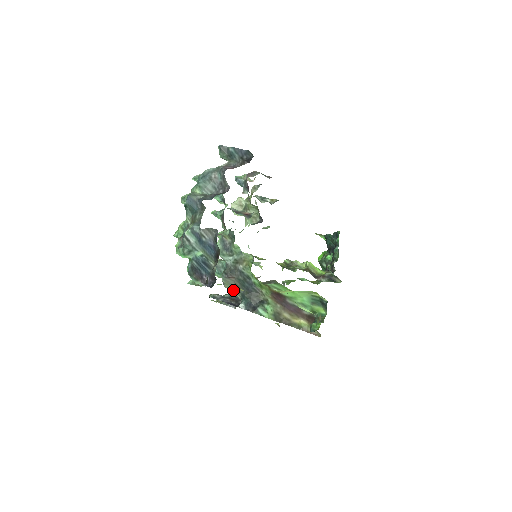
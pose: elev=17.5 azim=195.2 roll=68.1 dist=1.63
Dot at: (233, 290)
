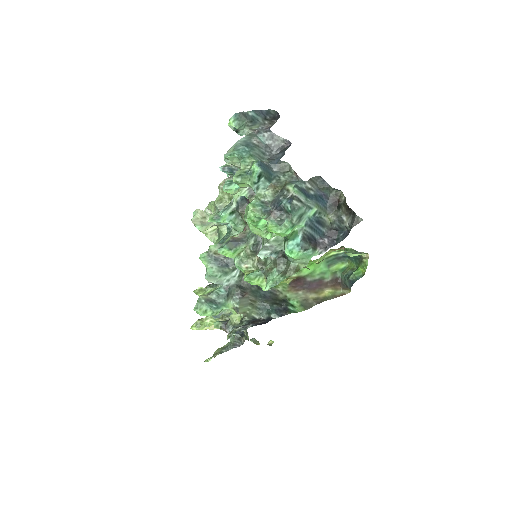
Dot at: (248, 311)
